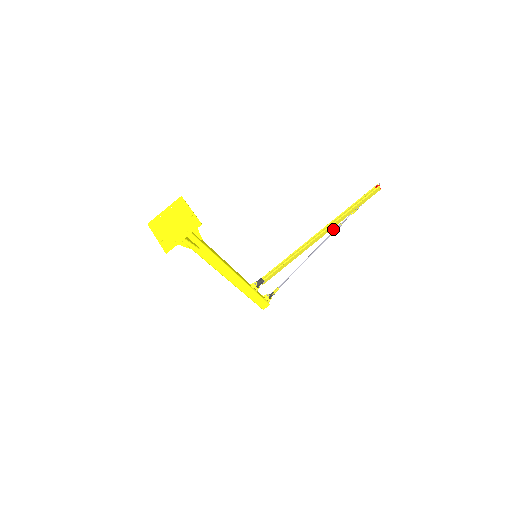
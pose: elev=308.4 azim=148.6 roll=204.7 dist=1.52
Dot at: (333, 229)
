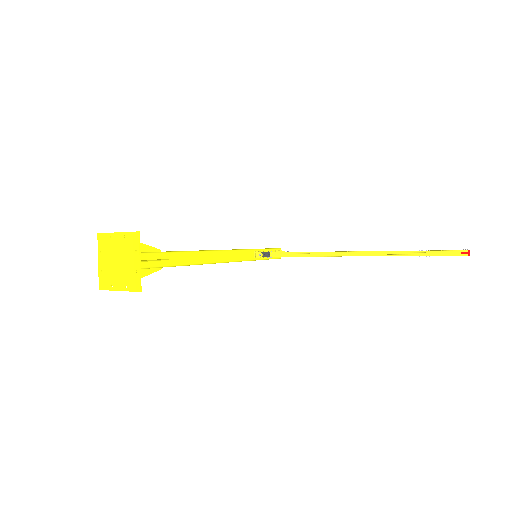
Dot at: occluded
